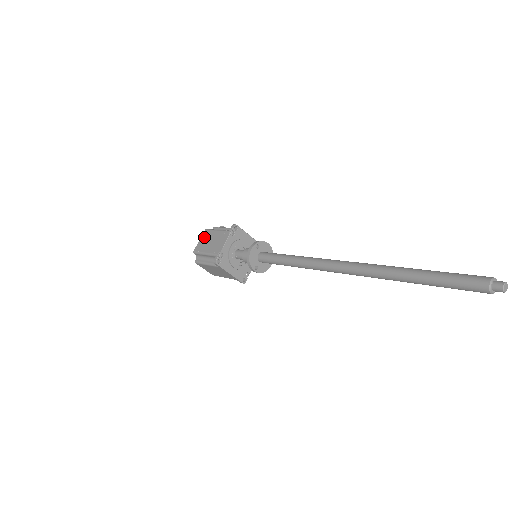
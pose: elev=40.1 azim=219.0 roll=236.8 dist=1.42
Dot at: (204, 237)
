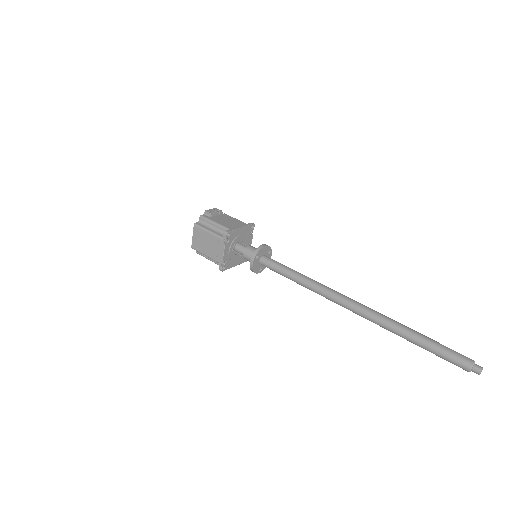
Dot at: (196, 235)
